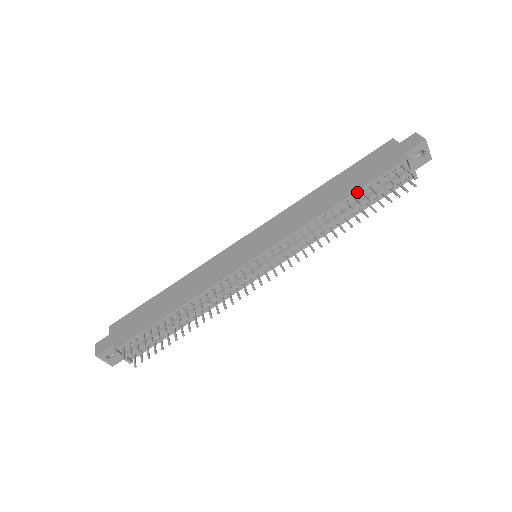
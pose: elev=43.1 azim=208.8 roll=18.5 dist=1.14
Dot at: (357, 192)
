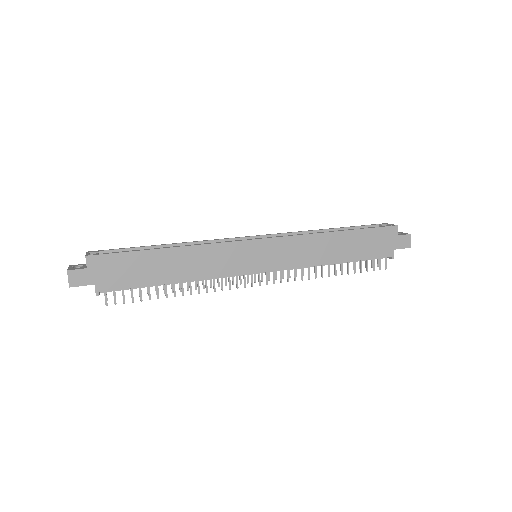
Dot at: occluded
